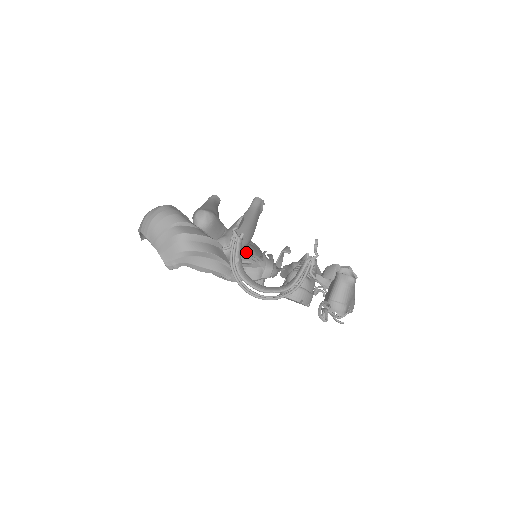
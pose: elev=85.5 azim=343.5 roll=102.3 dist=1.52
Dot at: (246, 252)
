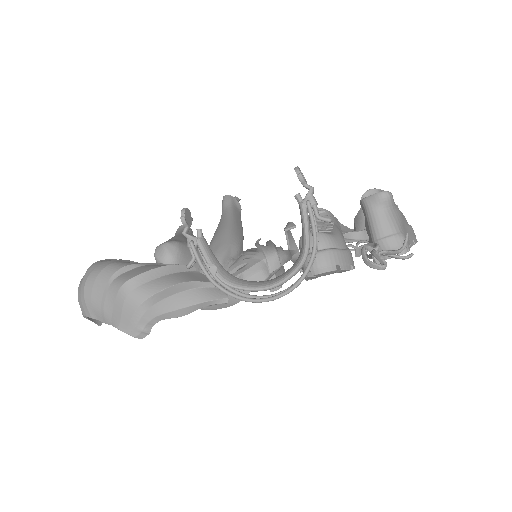
Dot at: occluded
